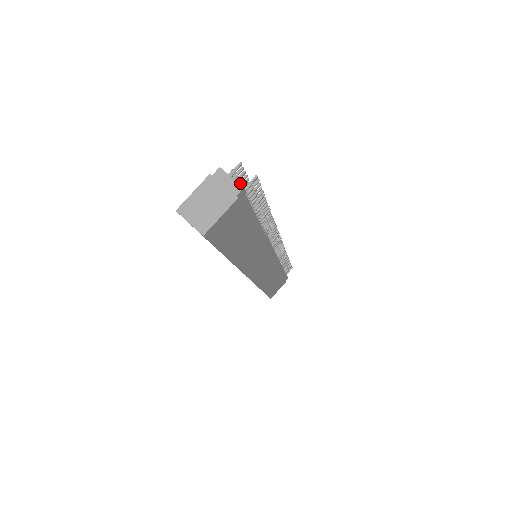
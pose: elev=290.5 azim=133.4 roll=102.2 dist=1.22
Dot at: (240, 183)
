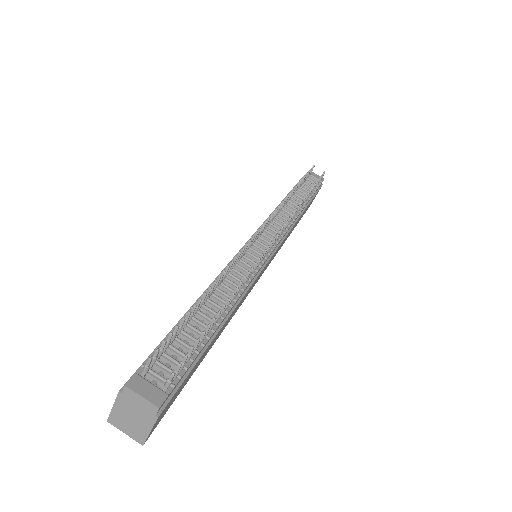
Dot at: (168, 343)
